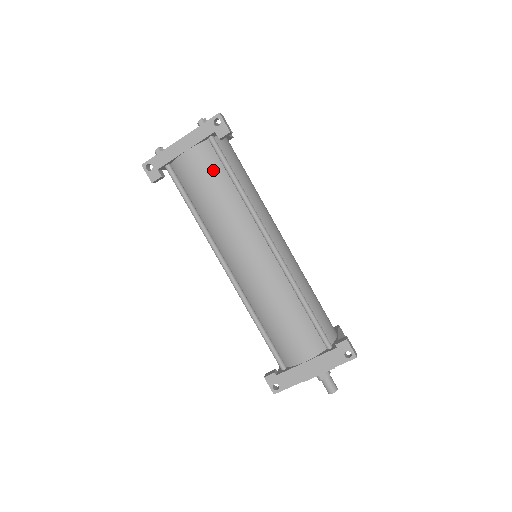
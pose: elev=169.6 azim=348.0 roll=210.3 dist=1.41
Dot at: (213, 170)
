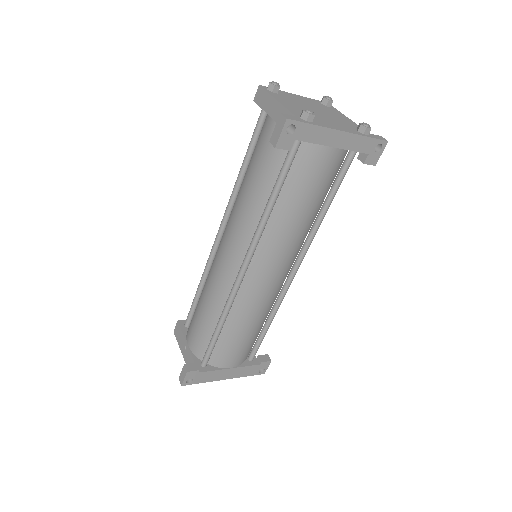
Dot at: (329, 182)
